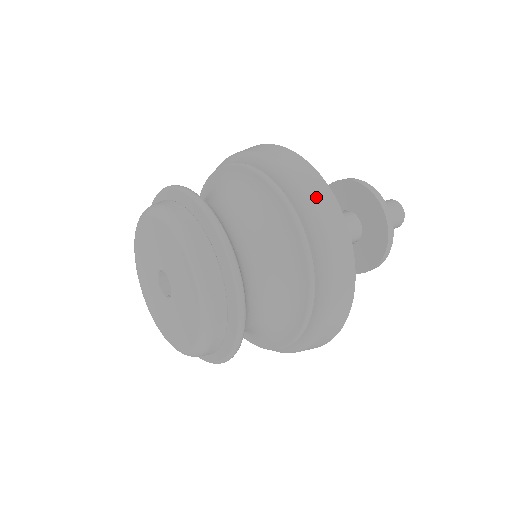
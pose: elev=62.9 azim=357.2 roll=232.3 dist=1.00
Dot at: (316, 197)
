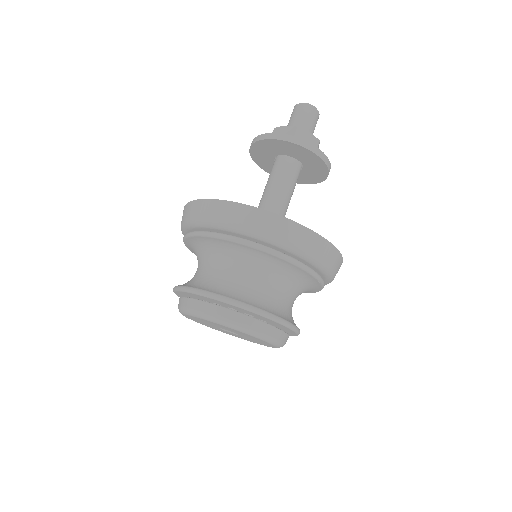
Dot at: (243, 220)
